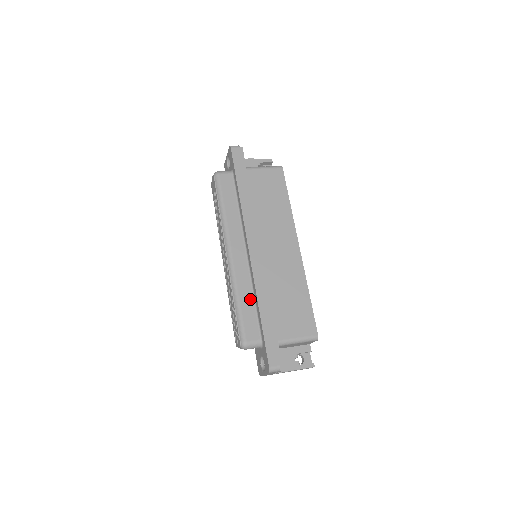
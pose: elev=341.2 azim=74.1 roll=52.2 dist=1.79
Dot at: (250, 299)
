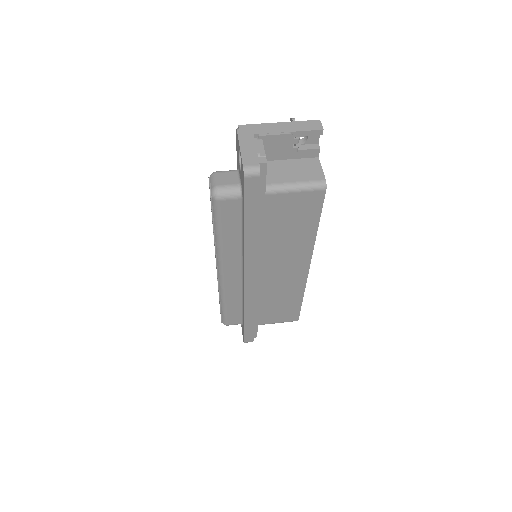
Dot at: (237, 304)
